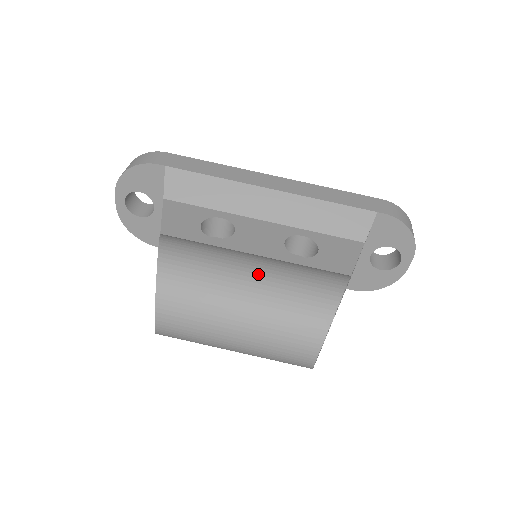
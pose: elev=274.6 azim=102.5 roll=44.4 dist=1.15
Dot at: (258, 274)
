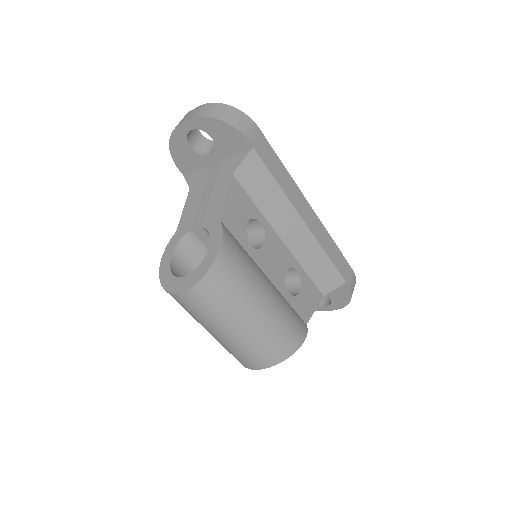
Dot at: (267, 307)
